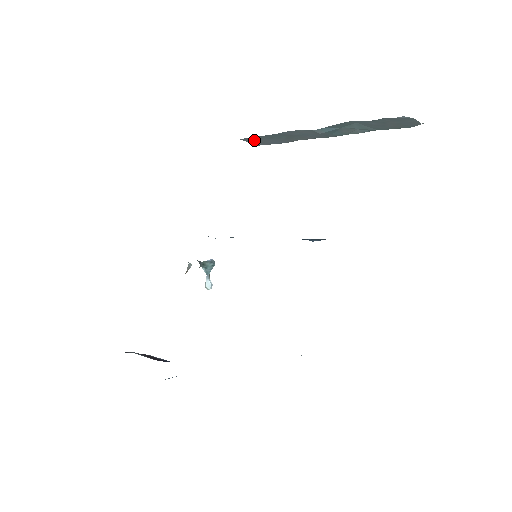
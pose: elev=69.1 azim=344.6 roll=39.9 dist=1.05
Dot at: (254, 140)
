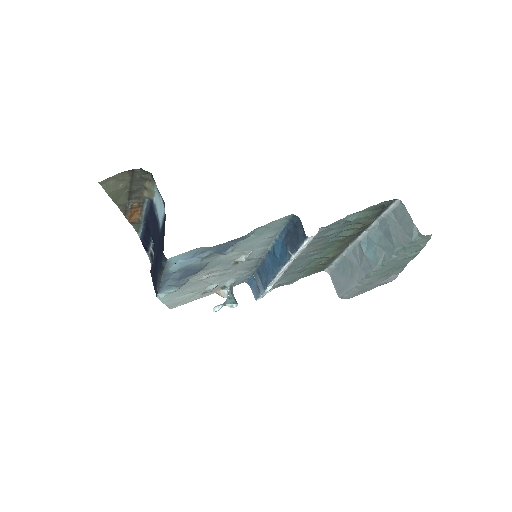
Dot at: (336, 278)
